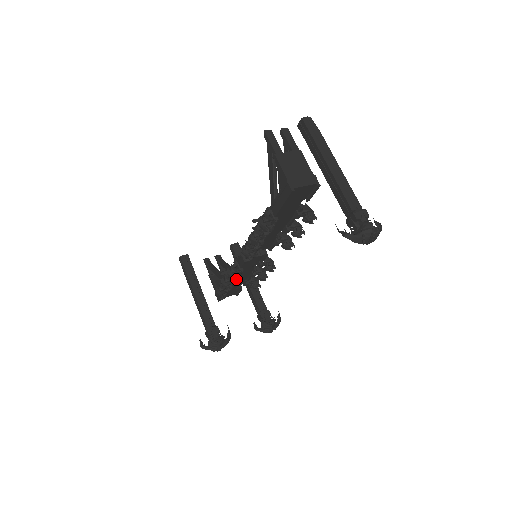
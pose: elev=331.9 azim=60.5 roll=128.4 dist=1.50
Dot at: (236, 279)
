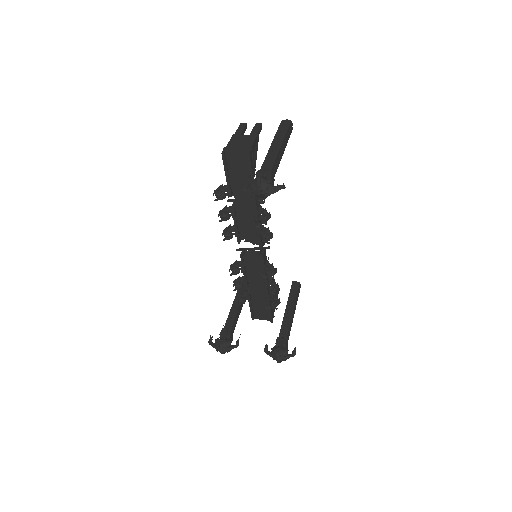
Dot at: (232, 270)
